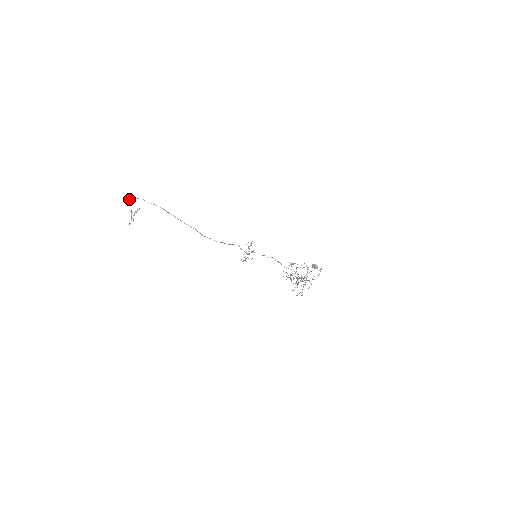
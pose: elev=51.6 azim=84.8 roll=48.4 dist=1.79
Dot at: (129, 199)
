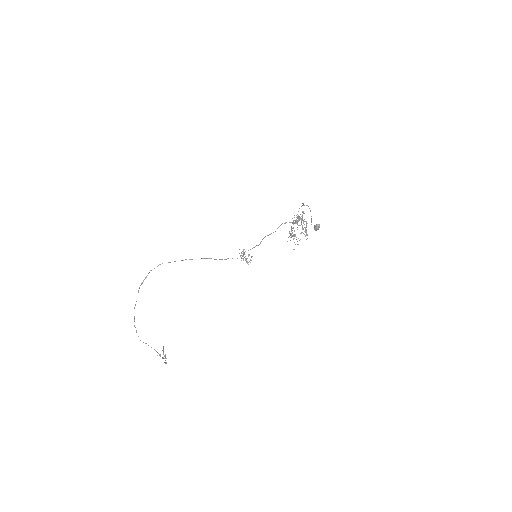
Dot at: (145, 343)
